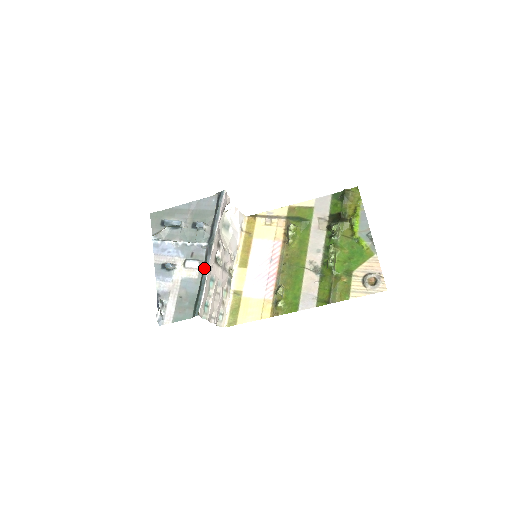
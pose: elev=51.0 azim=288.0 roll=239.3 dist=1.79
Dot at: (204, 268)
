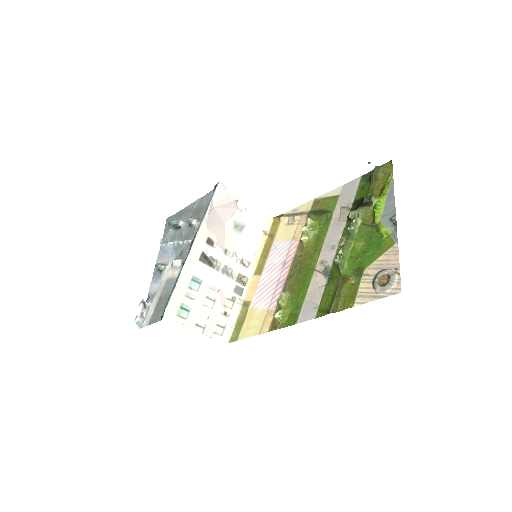
Dot at: (182, 265)
